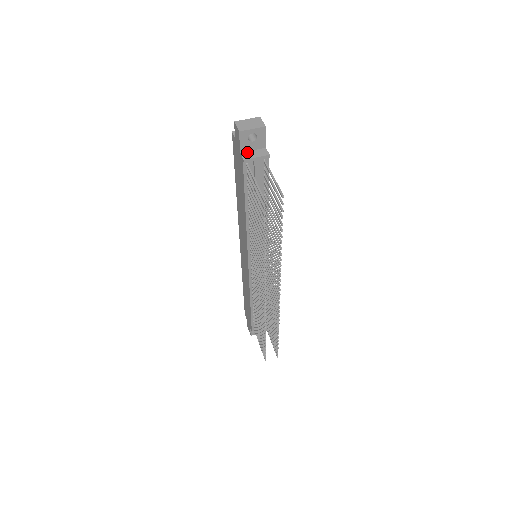
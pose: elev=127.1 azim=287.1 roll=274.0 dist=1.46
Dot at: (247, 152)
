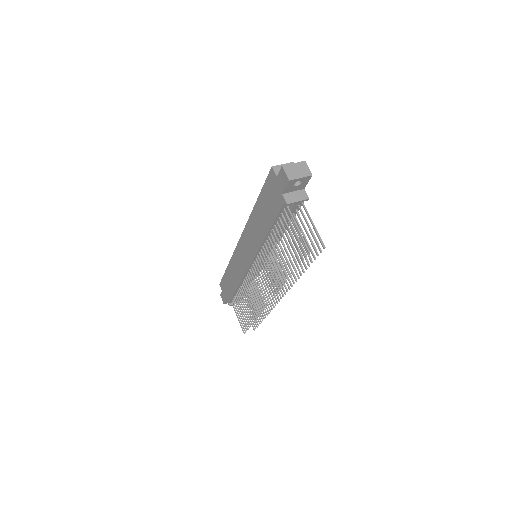
Dot at: (288, 194)
